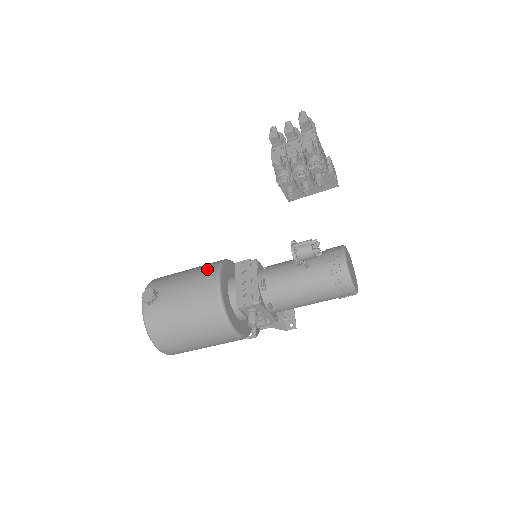
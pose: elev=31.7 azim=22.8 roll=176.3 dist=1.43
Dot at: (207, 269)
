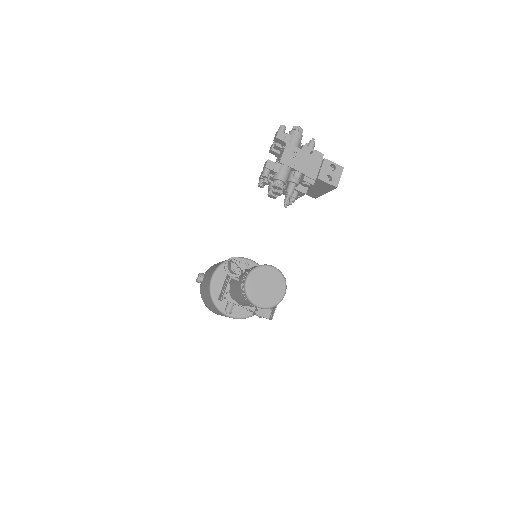
Dot at: occluded
